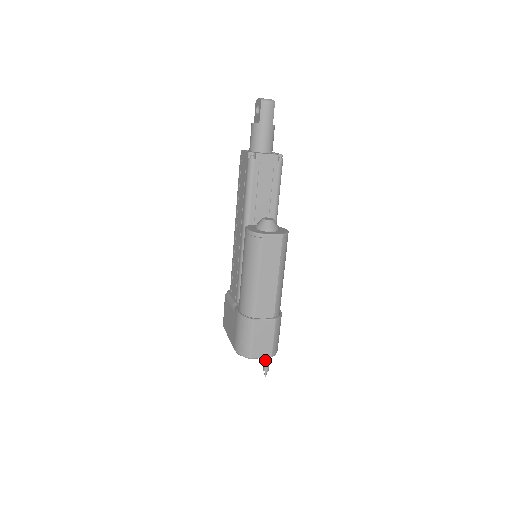
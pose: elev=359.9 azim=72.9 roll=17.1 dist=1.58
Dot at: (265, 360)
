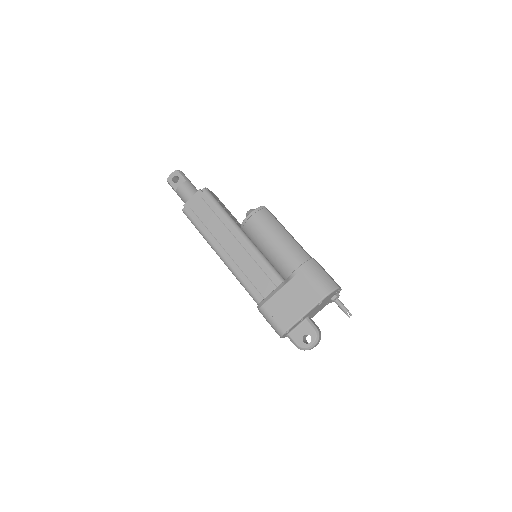
Dot at: (339, 302)
